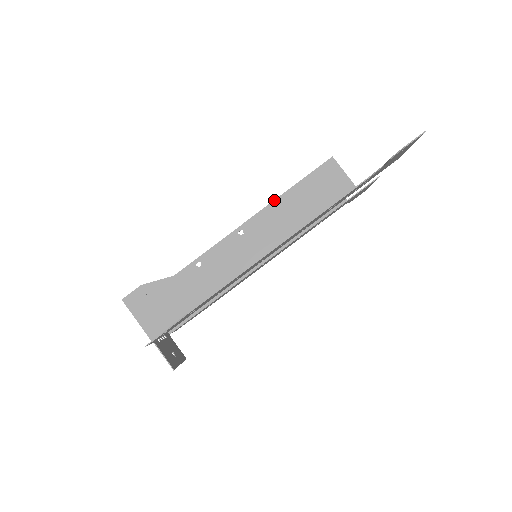
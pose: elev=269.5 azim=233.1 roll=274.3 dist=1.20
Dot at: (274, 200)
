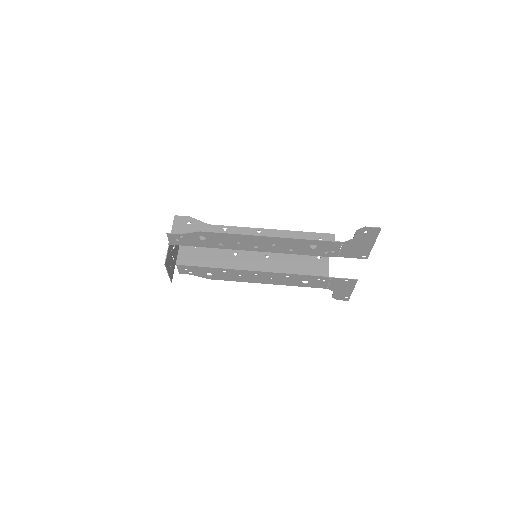
Dot at: (289, 230)
